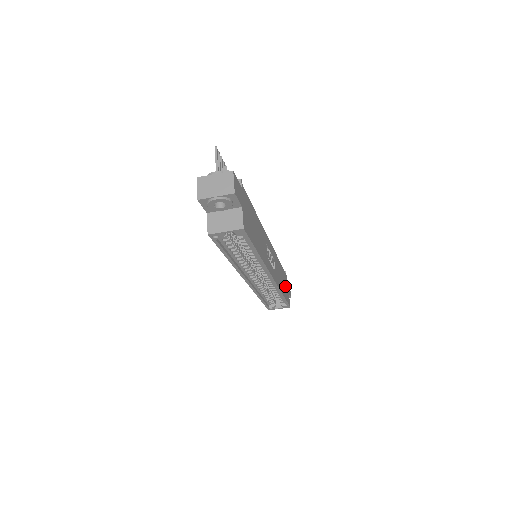
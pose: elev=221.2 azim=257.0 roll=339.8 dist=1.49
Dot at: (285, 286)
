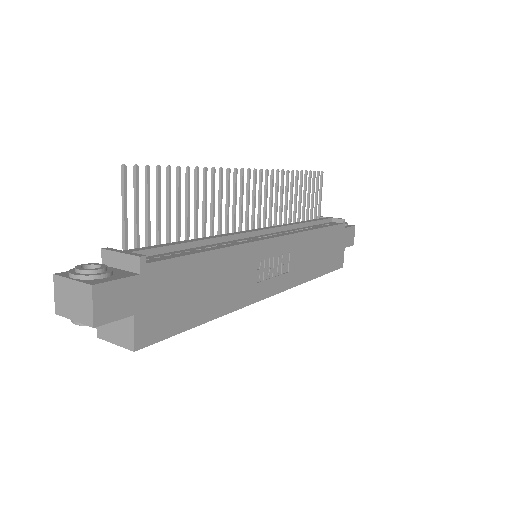
Dot at: (331, 250)
